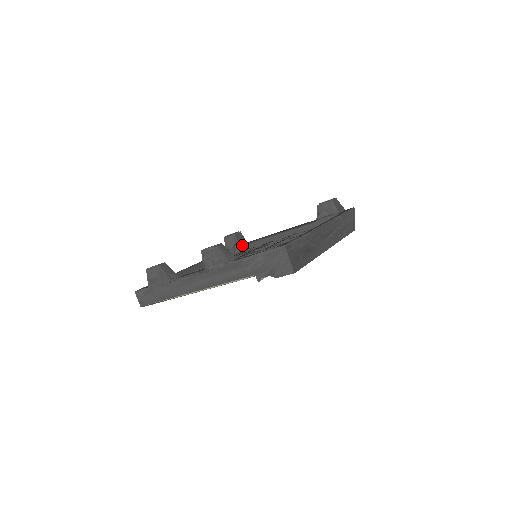
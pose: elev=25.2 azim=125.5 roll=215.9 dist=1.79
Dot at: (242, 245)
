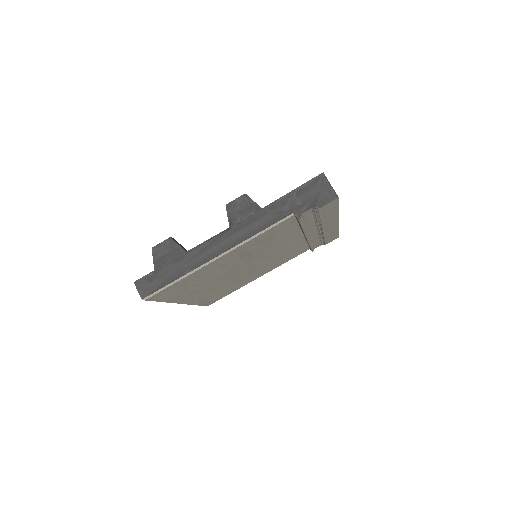
Dot at: occluded
